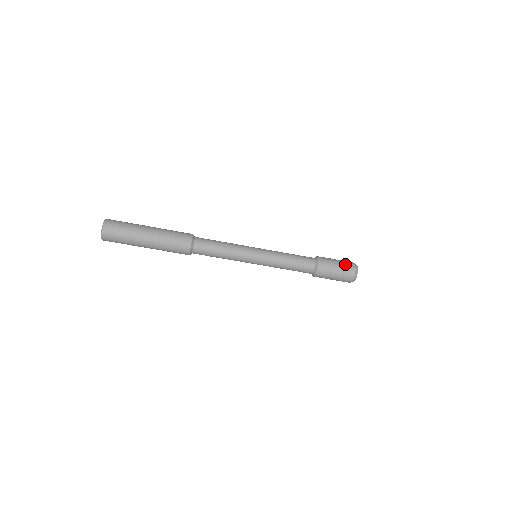
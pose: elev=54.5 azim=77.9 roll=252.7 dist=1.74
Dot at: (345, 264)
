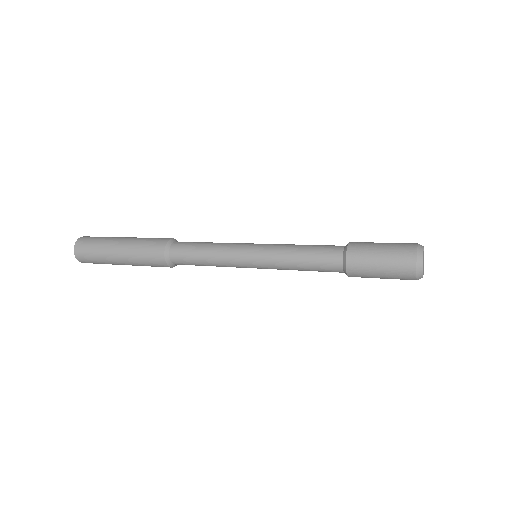
Dot at: (395, 274)
